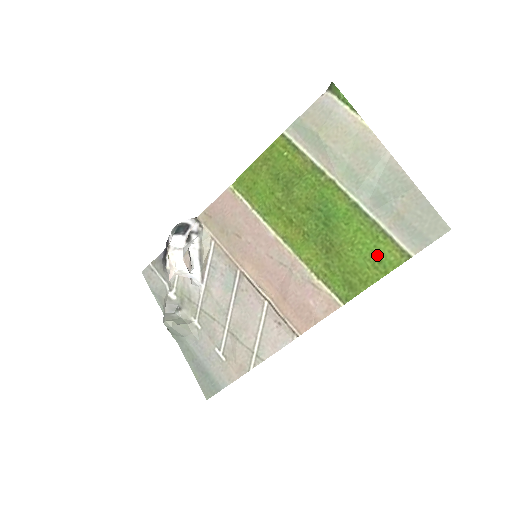
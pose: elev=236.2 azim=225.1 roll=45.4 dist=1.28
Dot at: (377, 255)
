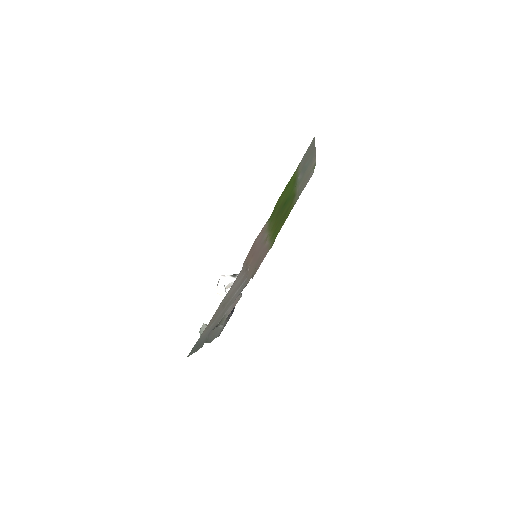
Dot at: (290, 184)
